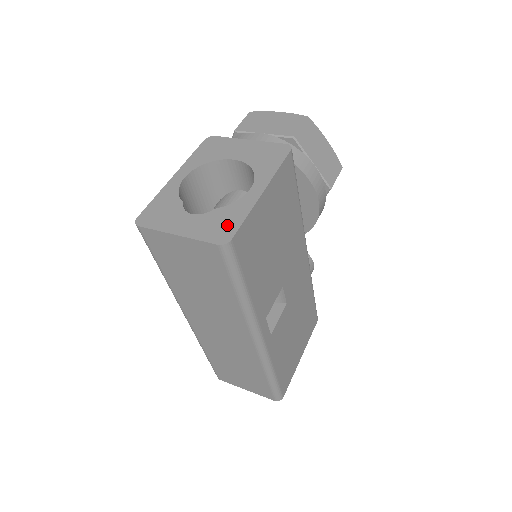
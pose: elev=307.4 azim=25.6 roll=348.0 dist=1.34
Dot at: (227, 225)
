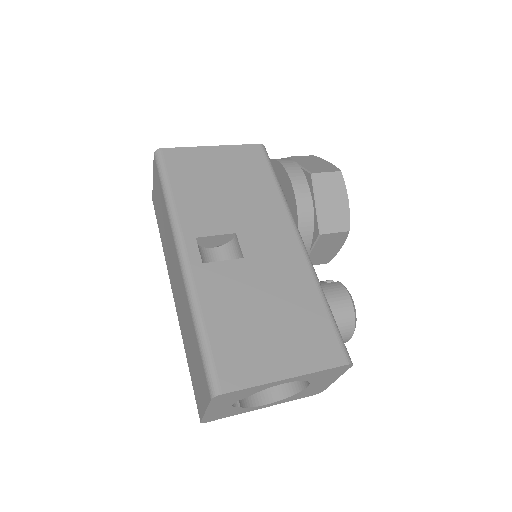
Dot at: occluded
